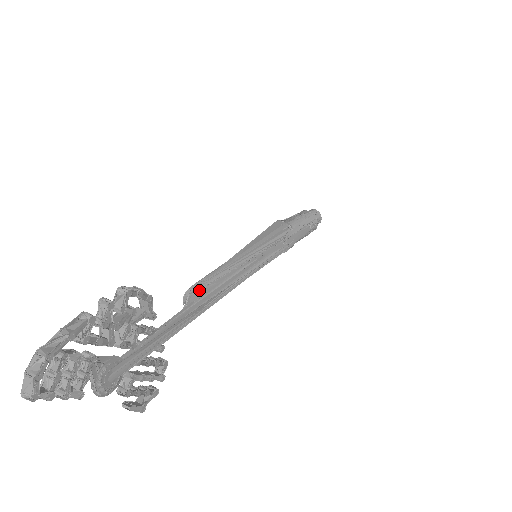
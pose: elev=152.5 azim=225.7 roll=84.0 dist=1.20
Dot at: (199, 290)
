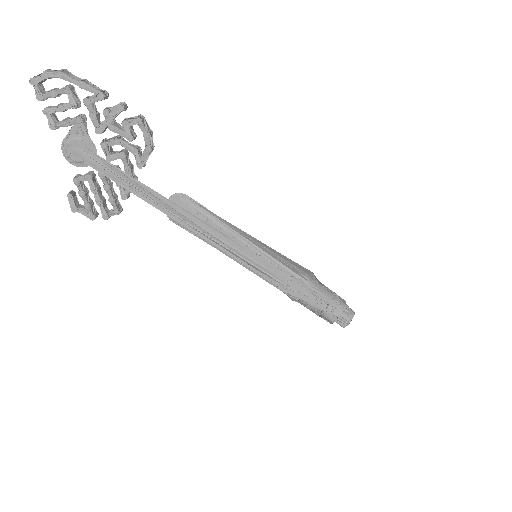
Dot at: (187, 203)
